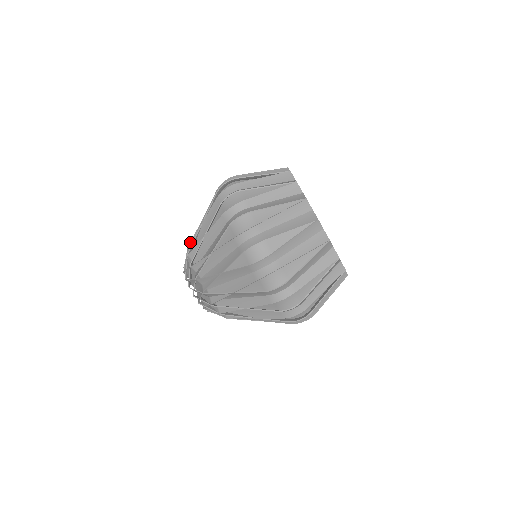
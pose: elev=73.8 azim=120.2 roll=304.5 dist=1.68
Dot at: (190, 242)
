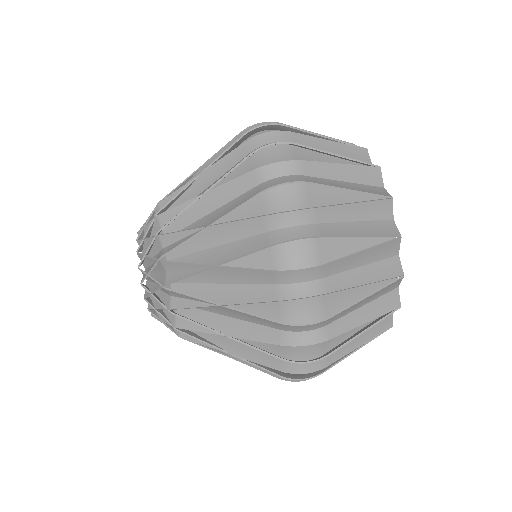
Dot at: occluded
